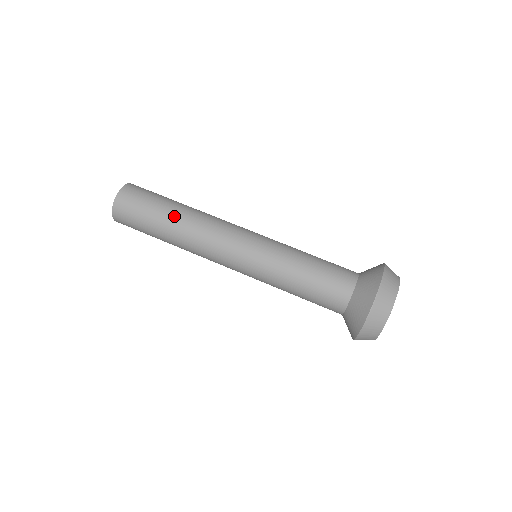
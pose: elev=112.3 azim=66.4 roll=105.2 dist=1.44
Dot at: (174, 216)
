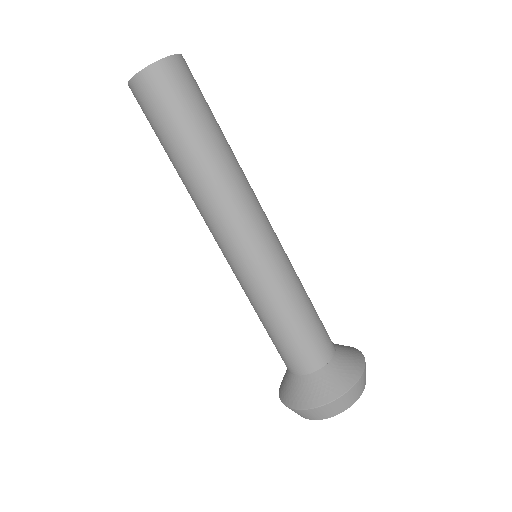
Dot at: (214, 146)
